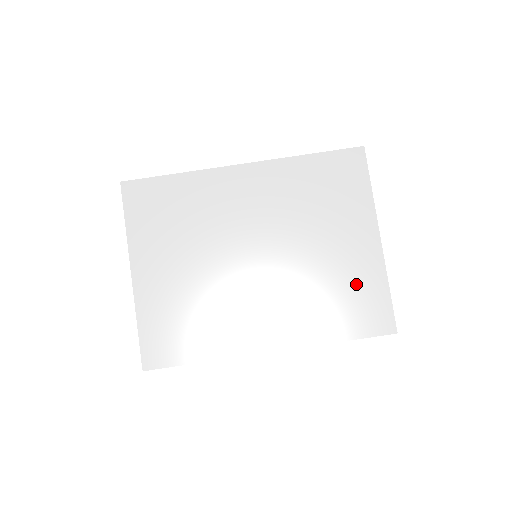
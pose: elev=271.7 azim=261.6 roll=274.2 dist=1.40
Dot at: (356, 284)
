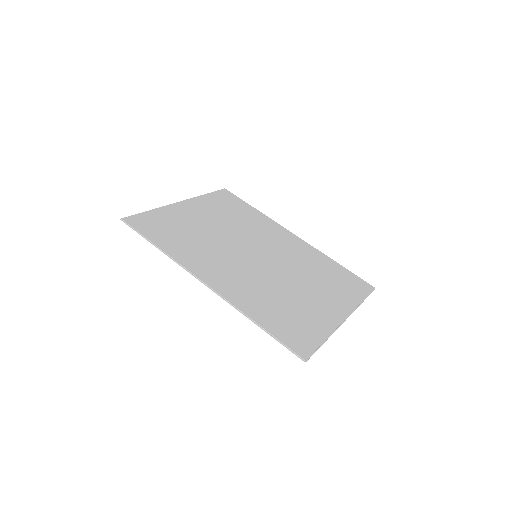
Dot at: (304, 317)
